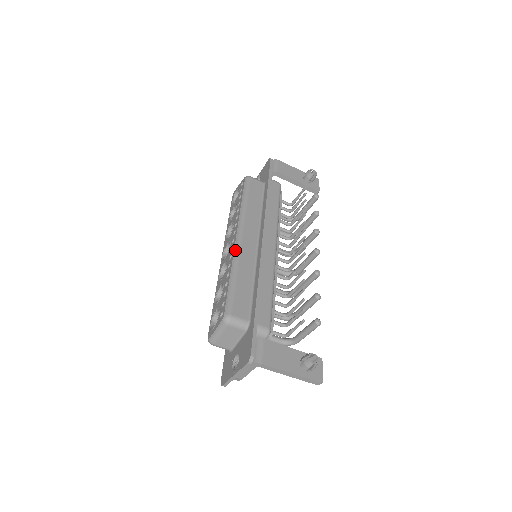
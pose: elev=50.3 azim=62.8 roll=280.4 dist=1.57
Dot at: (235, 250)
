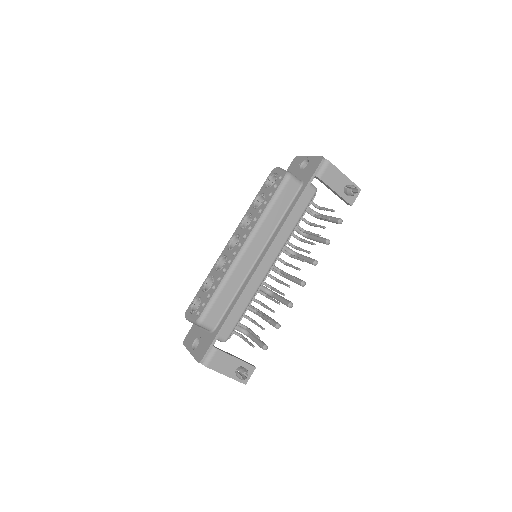
Dot at: (234, 261)
